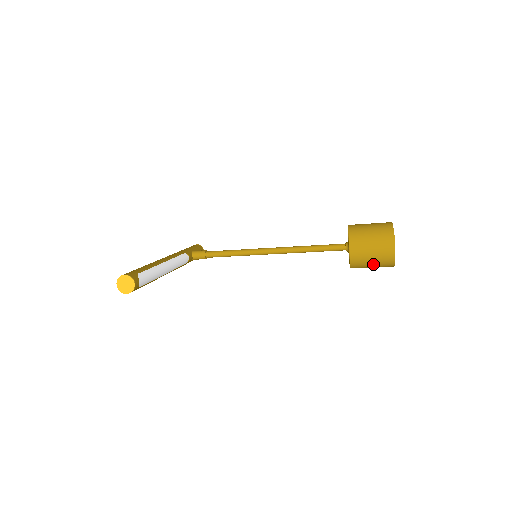
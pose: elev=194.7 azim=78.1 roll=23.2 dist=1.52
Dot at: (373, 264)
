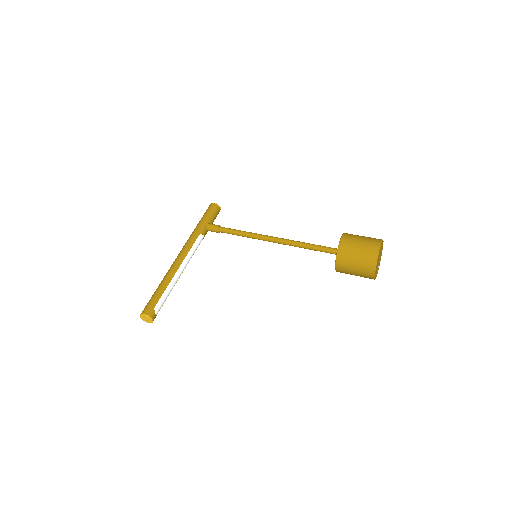
Dot at: occluded
